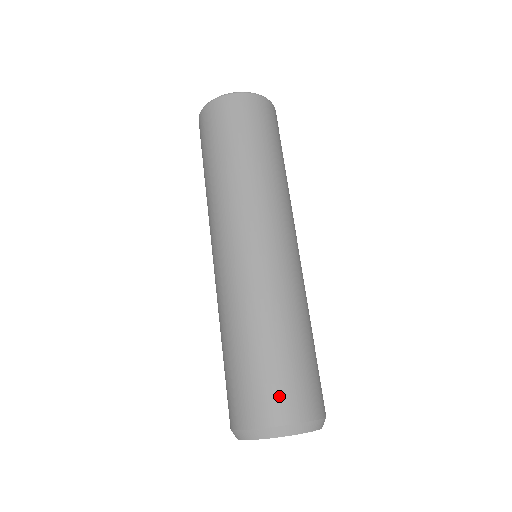
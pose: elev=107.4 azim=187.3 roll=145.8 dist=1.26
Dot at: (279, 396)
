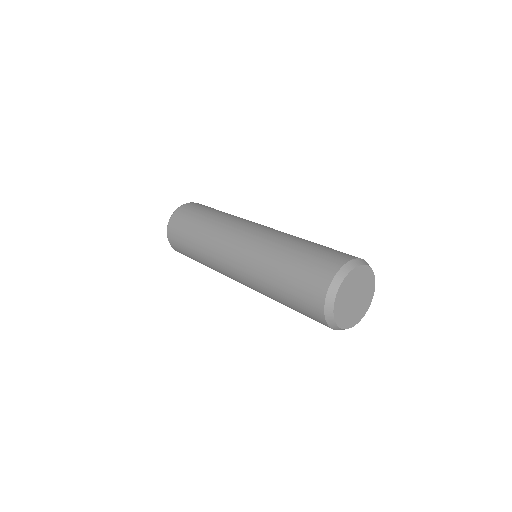
Dot at: (315, 275)
